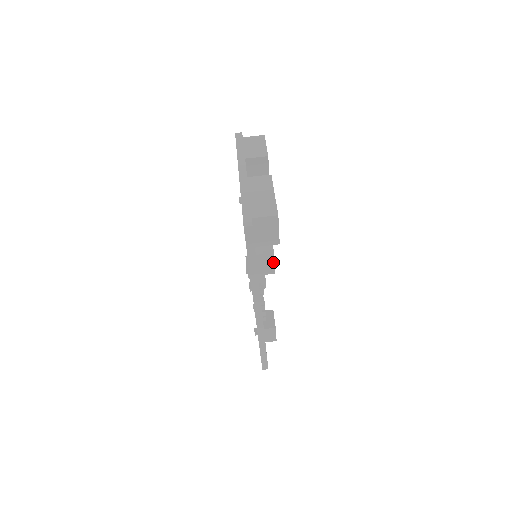
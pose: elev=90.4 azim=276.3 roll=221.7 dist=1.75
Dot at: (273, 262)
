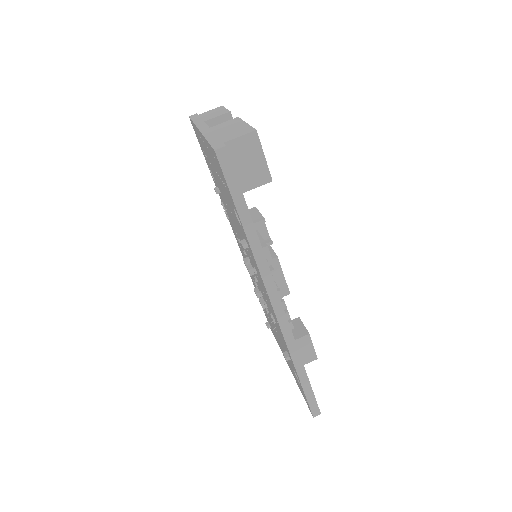
Dot at: (283, 276)
